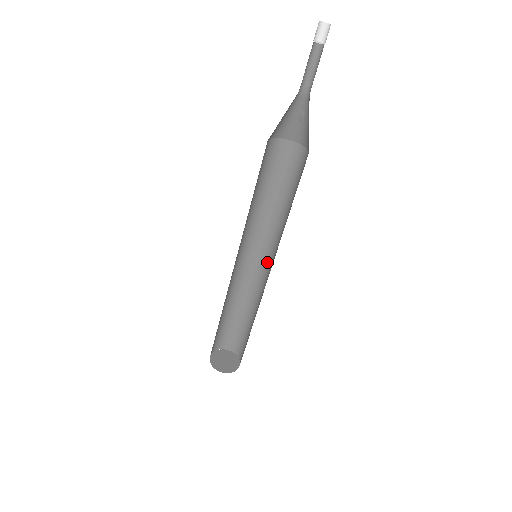
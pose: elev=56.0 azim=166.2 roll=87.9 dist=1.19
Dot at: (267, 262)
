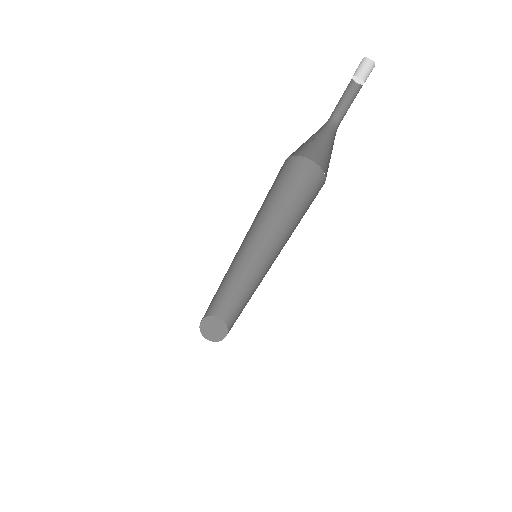
Dot at: (253, 249)
